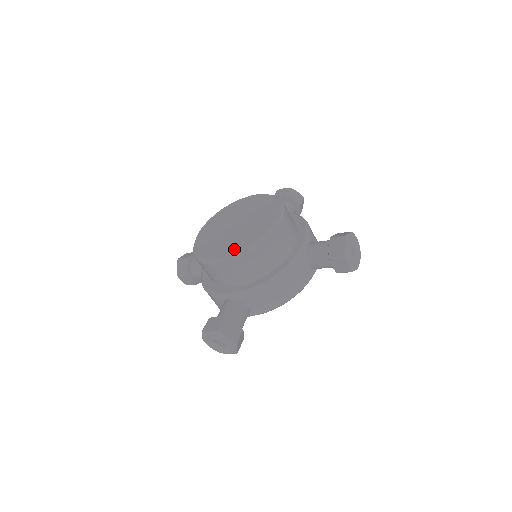
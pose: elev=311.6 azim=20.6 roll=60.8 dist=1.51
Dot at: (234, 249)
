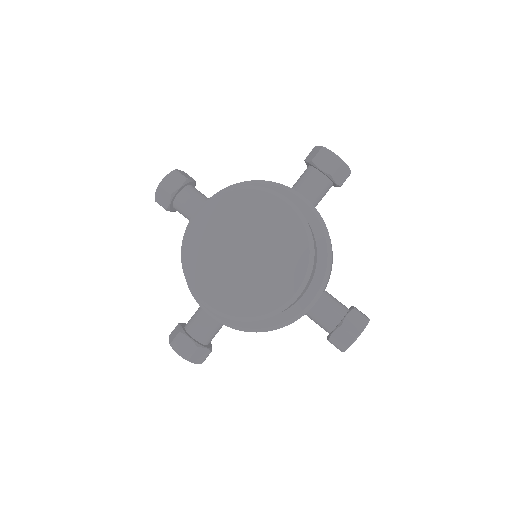
Dot at: (230, 306)
